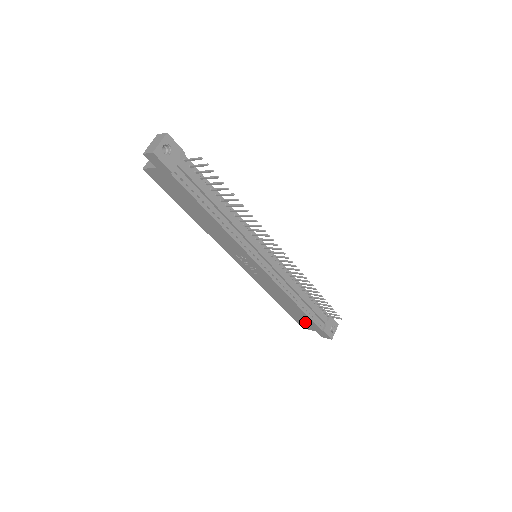
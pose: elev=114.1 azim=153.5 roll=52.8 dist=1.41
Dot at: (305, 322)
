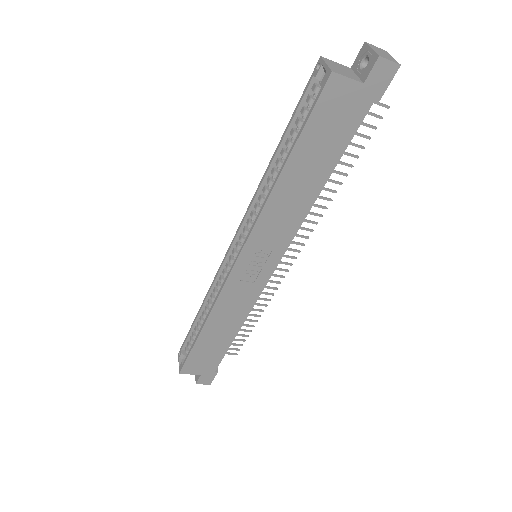
Dot at: (203, 361)
